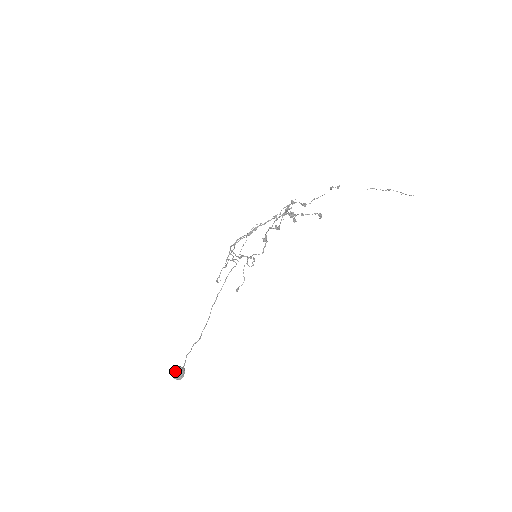
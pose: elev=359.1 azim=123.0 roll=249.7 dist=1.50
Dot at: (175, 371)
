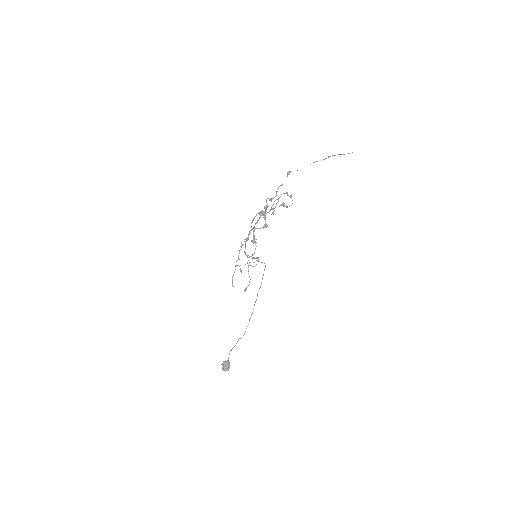
Dot at: occluded
